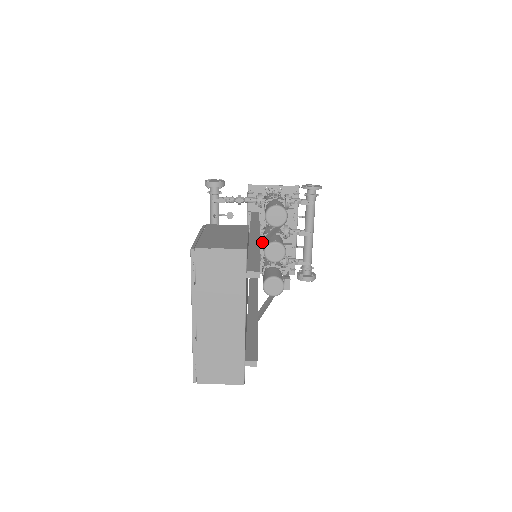
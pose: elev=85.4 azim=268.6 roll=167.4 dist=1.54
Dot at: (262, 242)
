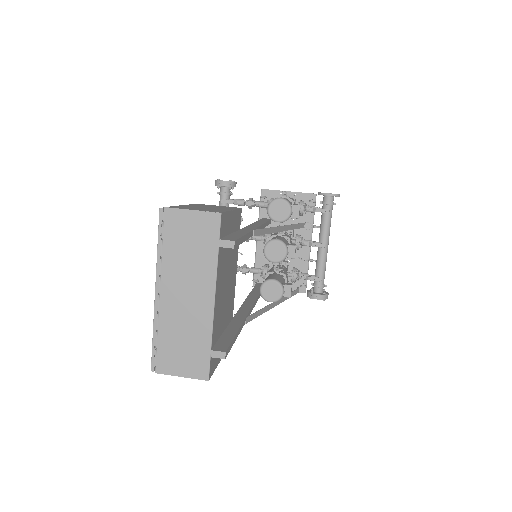
Dot at: (257, 231)
